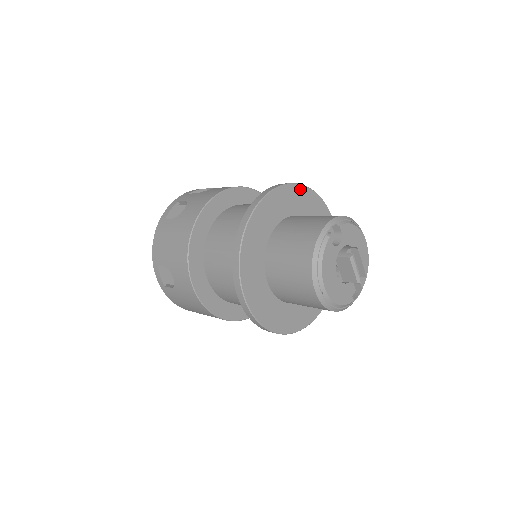
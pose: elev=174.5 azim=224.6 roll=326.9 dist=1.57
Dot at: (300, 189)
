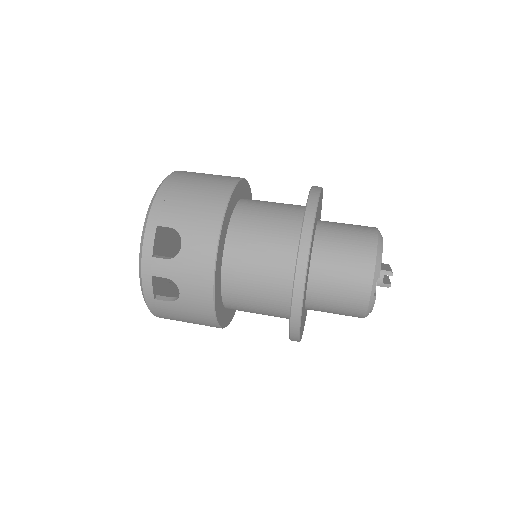
Dot at: occluded
